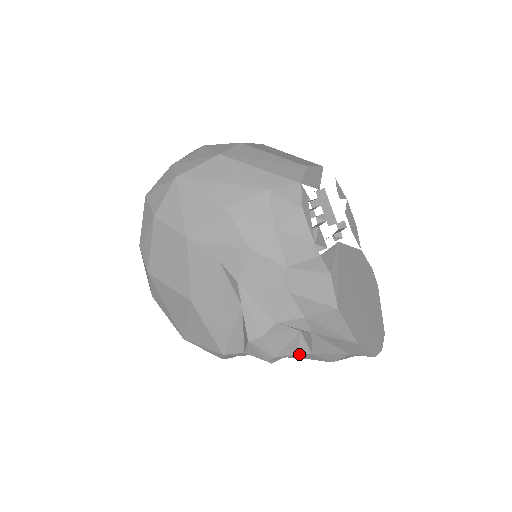
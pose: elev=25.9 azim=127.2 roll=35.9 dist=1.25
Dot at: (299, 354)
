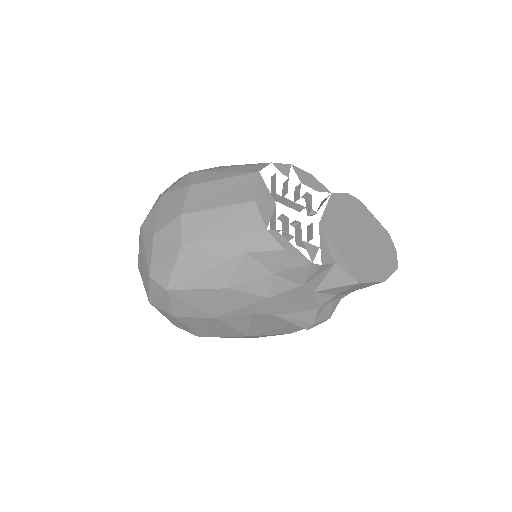
Dot at: occluded
